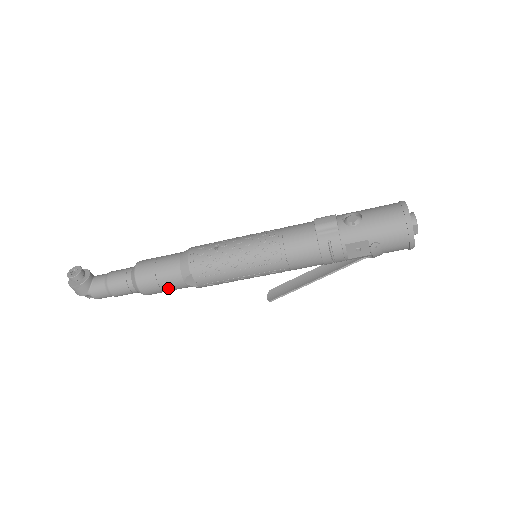
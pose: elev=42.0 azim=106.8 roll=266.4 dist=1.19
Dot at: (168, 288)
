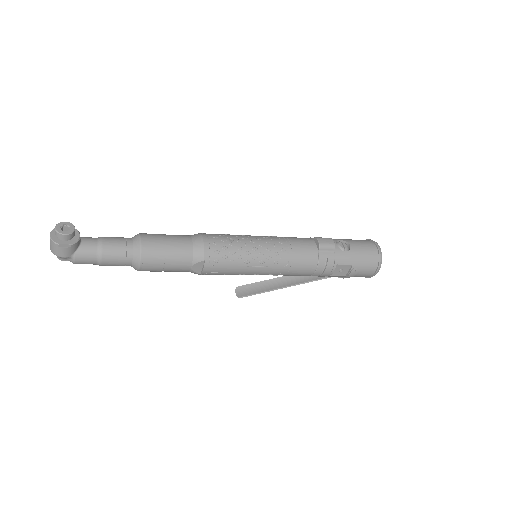
Dot at: (170, 269)
